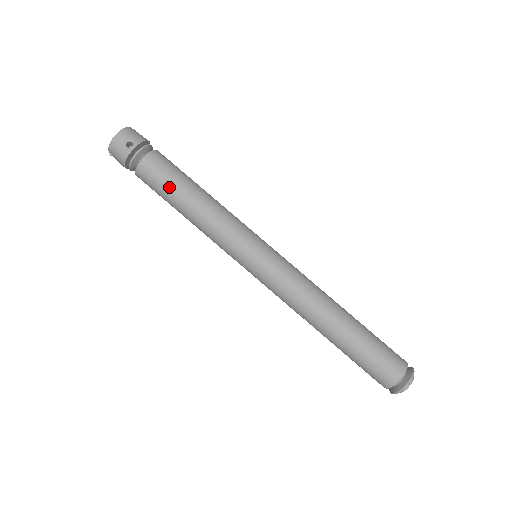
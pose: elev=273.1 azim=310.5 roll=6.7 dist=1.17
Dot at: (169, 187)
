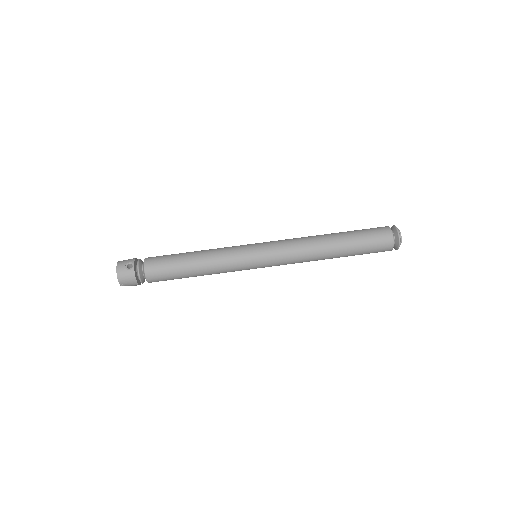
Dot at: (174, 265)
